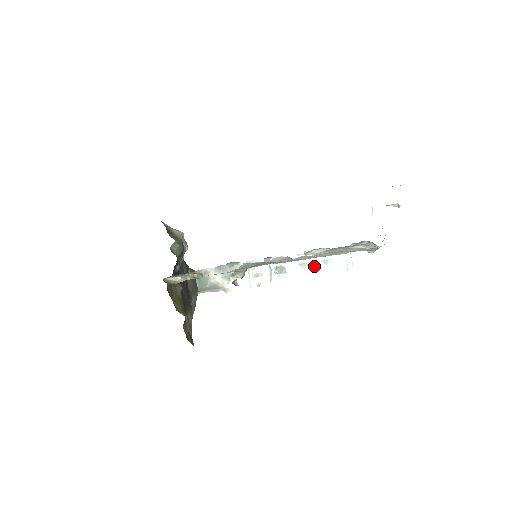
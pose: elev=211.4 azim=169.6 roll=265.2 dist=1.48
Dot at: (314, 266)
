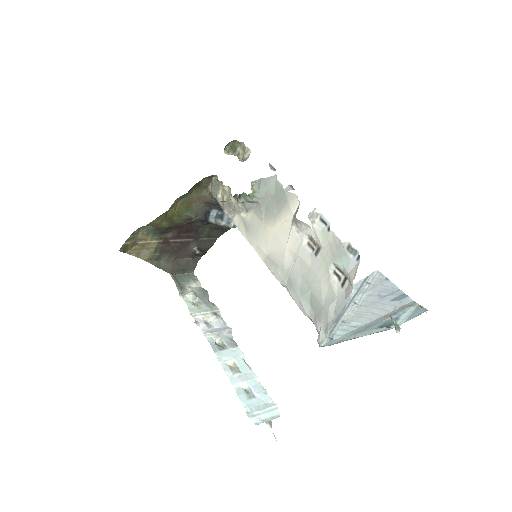
Dot at: (239, 378)
